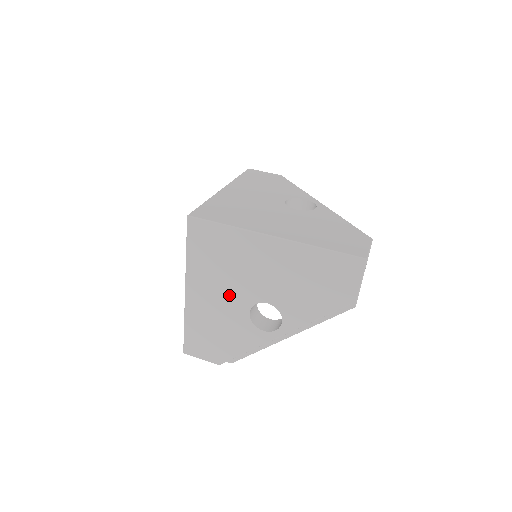
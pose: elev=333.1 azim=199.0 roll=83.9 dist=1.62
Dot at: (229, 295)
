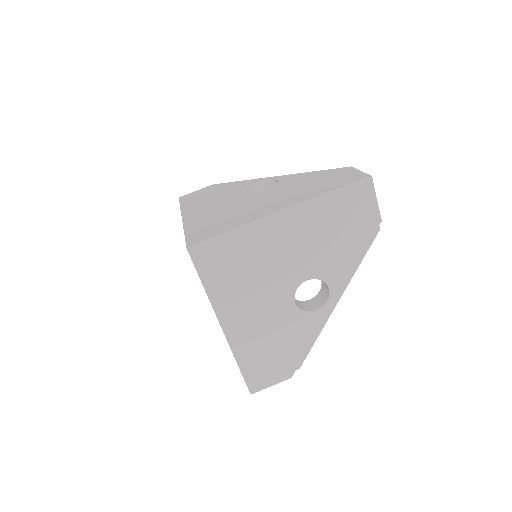
Dot at: (267, 299)
